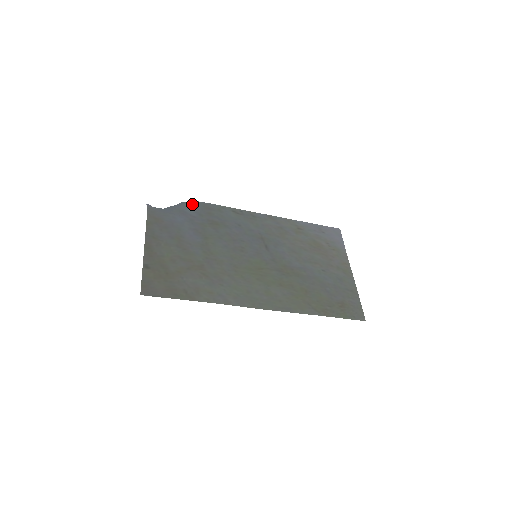
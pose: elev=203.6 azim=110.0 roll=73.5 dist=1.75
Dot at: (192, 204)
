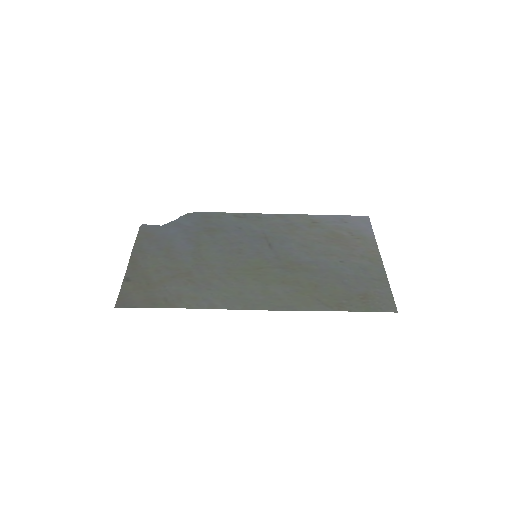
Dot at: (189, 216)
